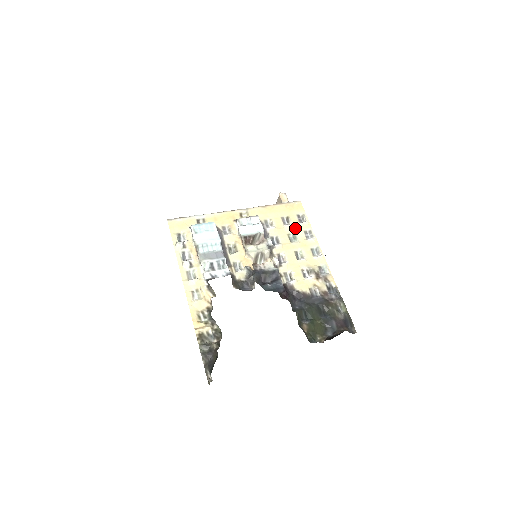
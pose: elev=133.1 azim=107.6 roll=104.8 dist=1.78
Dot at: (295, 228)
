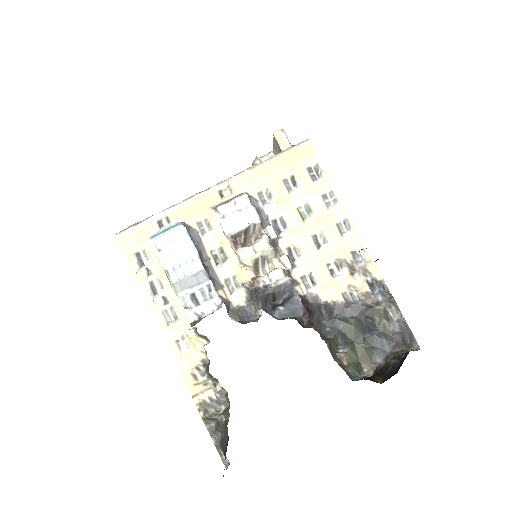
Dot at: (307, 194)
